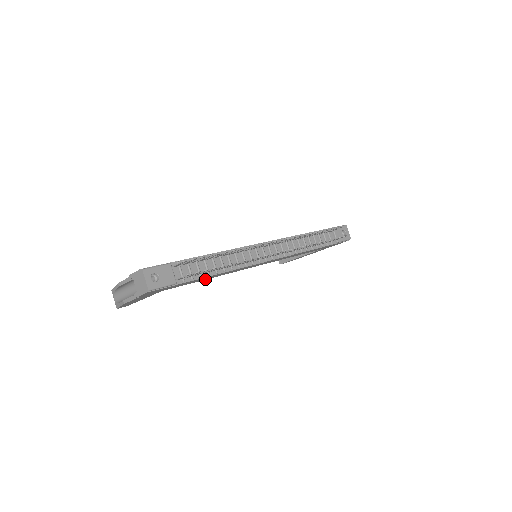
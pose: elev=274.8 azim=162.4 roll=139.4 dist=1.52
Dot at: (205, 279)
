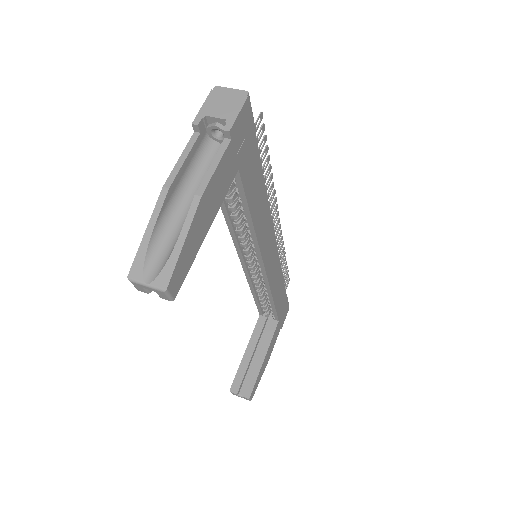
Dot at: (252, 216)
